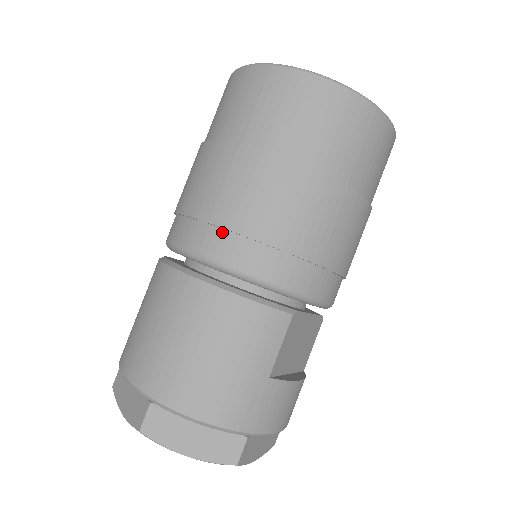
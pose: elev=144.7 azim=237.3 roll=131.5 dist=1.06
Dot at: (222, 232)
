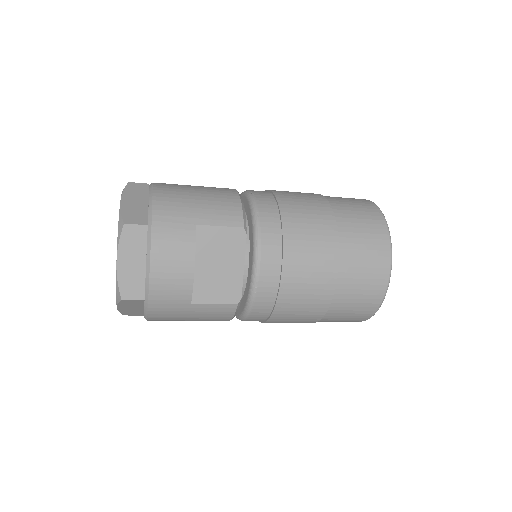
Dot at: (268, 192)
